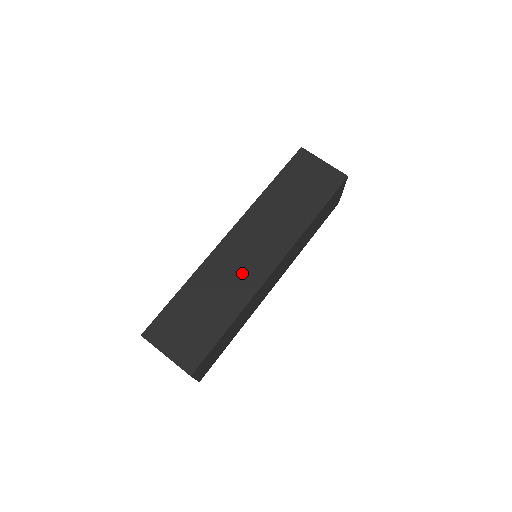
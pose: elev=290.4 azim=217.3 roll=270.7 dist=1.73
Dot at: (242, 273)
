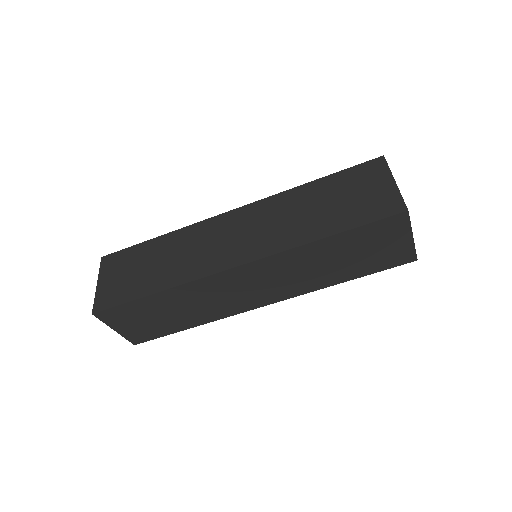
Dot at: (227, 301)
